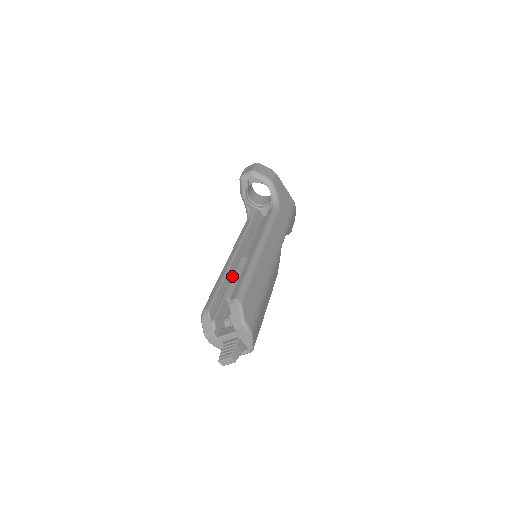
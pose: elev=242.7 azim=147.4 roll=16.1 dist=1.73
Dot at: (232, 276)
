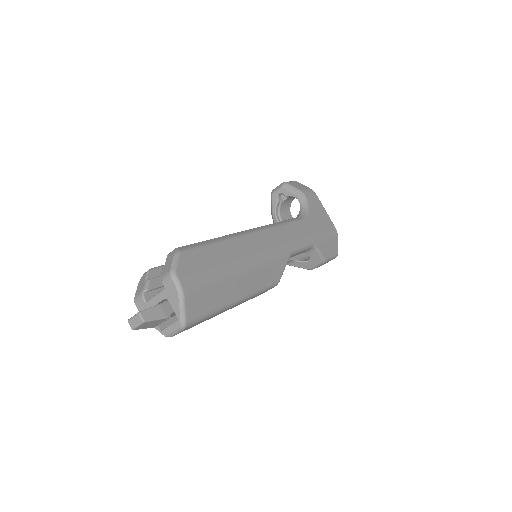
Dot at: occluded
